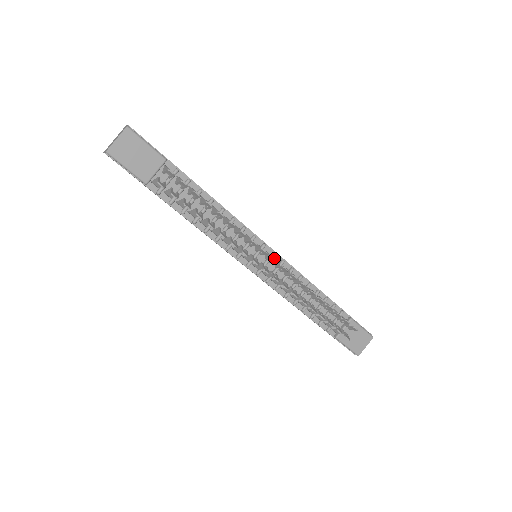
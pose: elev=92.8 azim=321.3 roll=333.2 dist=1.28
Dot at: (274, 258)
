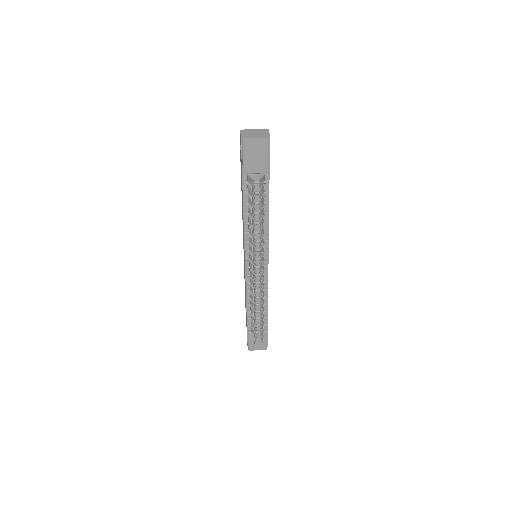
Dot at: (264, 269)
